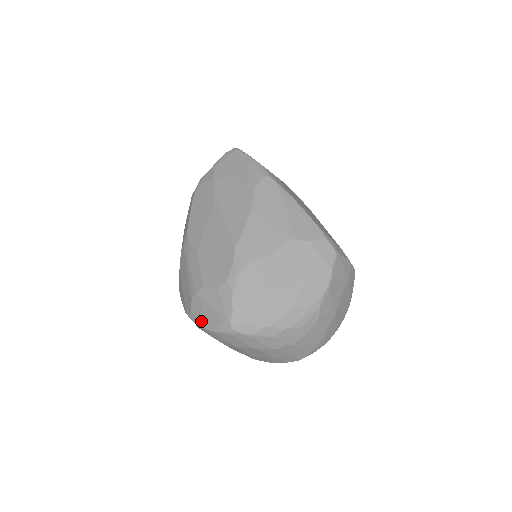
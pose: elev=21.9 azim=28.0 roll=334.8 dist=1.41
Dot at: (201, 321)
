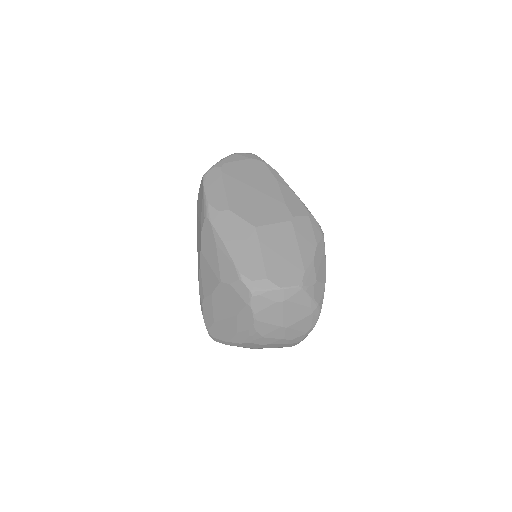
Dot at: occluded
